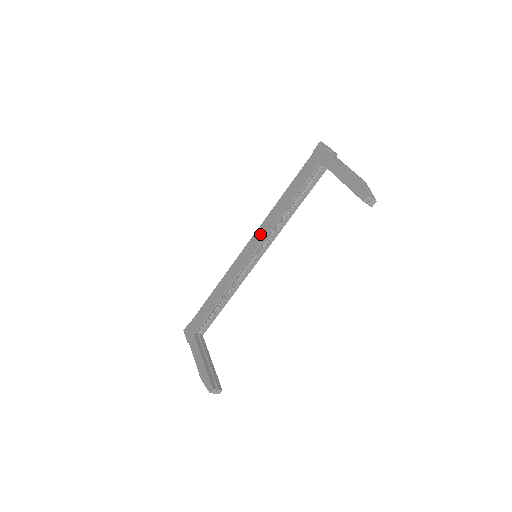
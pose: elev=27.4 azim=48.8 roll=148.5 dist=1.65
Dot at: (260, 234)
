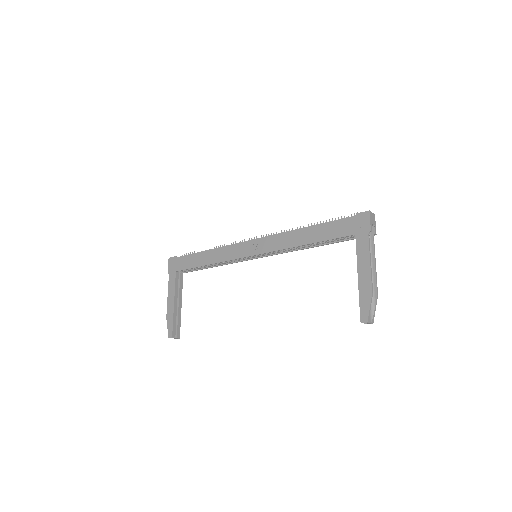
Dot at: (269, 244)
